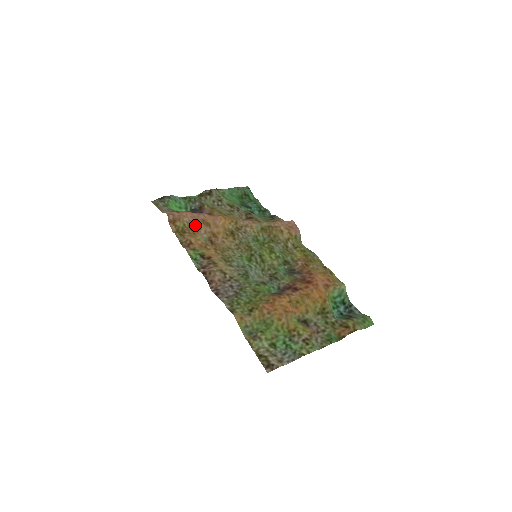
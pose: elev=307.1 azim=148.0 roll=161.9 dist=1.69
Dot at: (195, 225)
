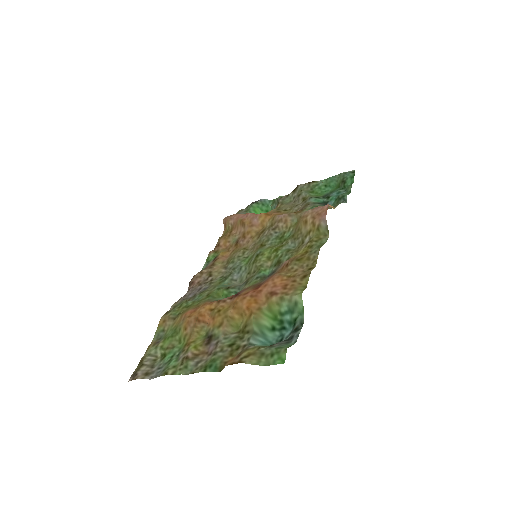
Dot at: (235, 226)
